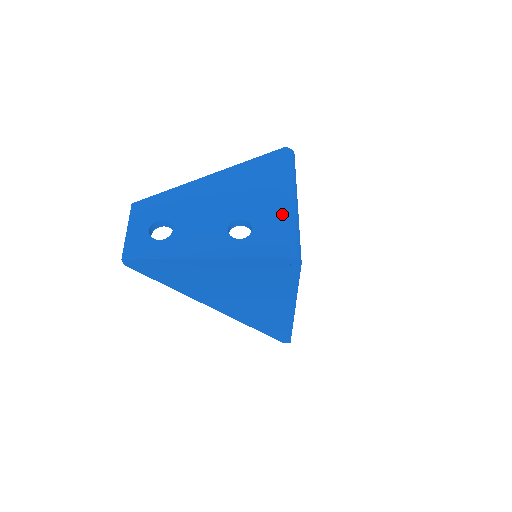
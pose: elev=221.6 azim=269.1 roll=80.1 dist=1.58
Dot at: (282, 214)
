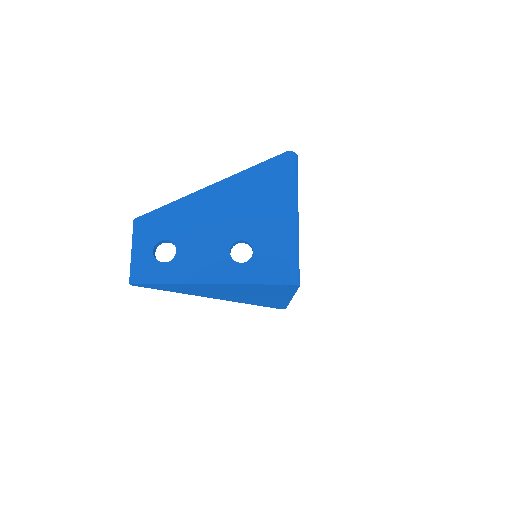
Dot at: (283, 235)
